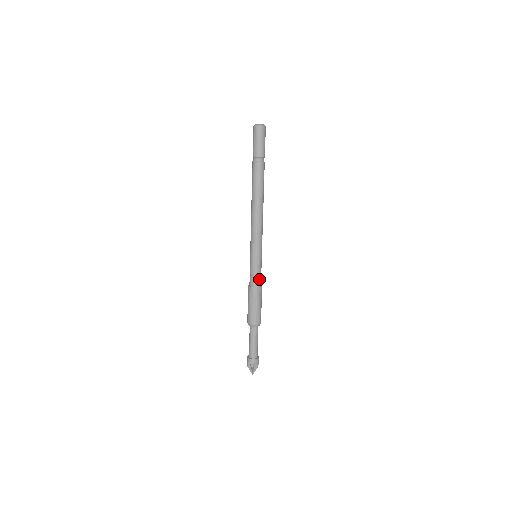
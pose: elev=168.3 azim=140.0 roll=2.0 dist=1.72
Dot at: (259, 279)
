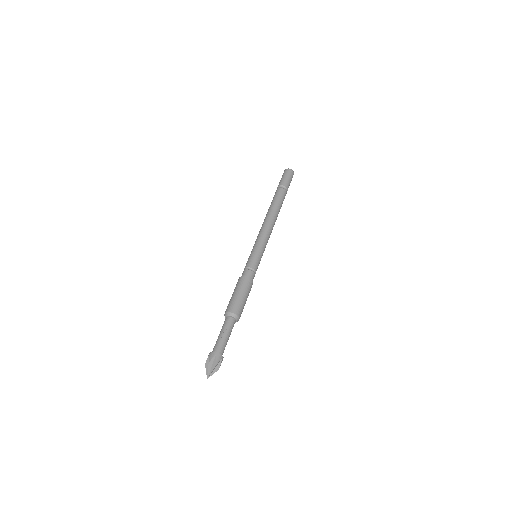
Dot at: (254, 276)
